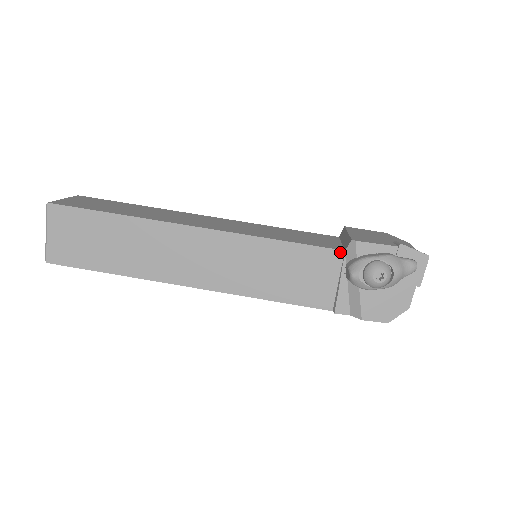
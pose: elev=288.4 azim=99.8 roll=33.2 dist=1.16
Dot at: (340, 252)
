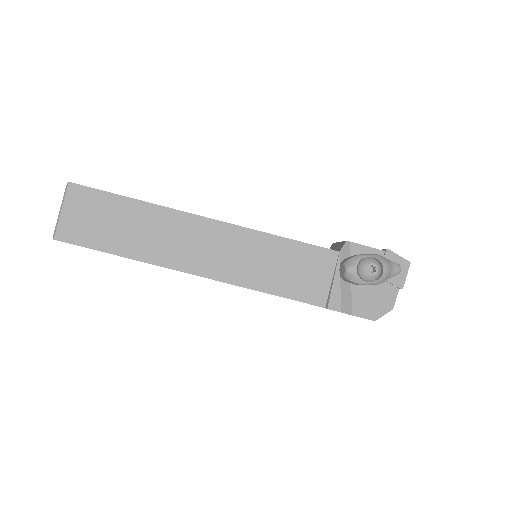
Dot at: (335, 252)
